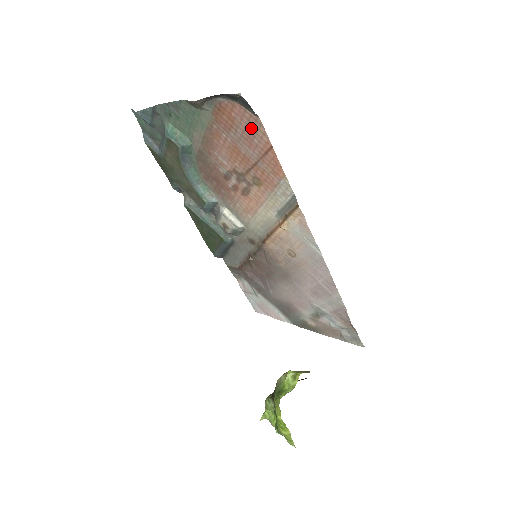
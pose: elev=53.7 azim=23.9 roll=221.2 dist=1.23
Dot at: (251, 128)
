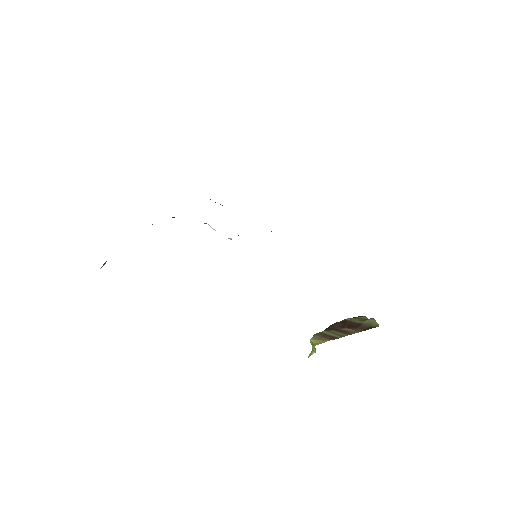
Dot at: occluded
